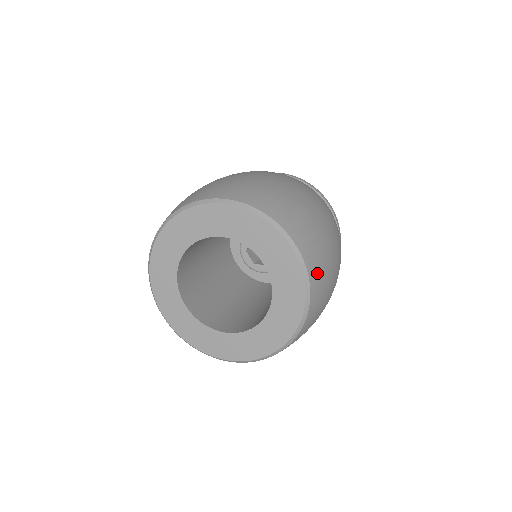
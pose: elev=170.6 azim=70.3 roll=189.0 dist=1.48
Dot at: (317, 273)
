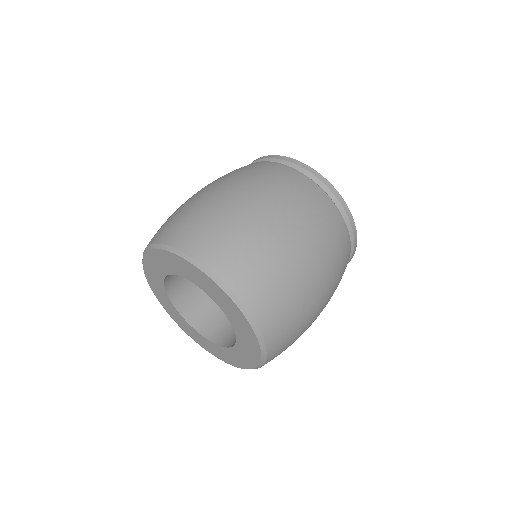
Dot at: (276, 328)
